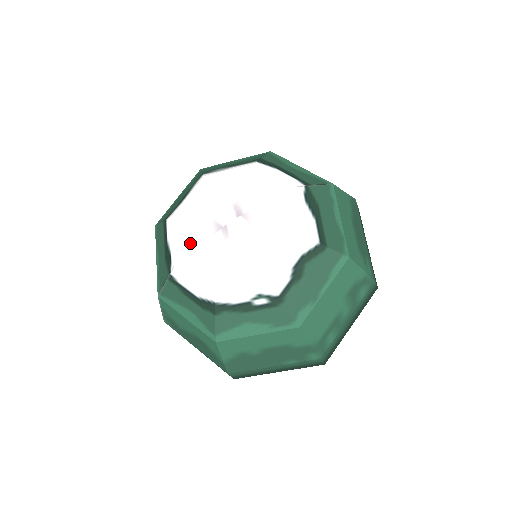
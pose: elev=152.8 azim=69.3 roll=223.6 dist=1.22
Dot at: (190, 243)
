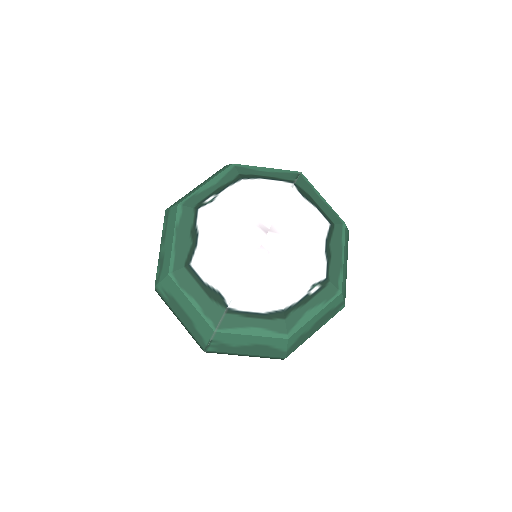
Dot at: (235, 274)
